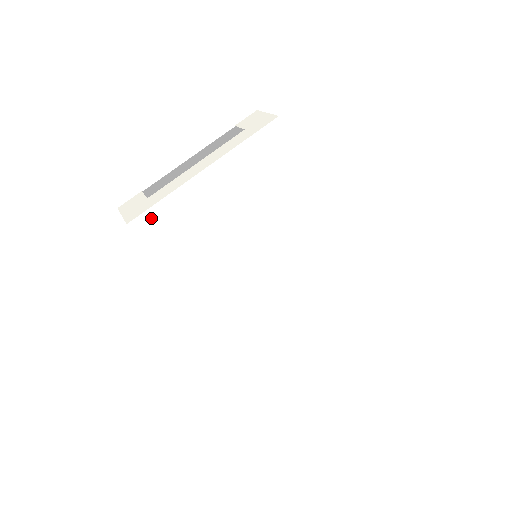
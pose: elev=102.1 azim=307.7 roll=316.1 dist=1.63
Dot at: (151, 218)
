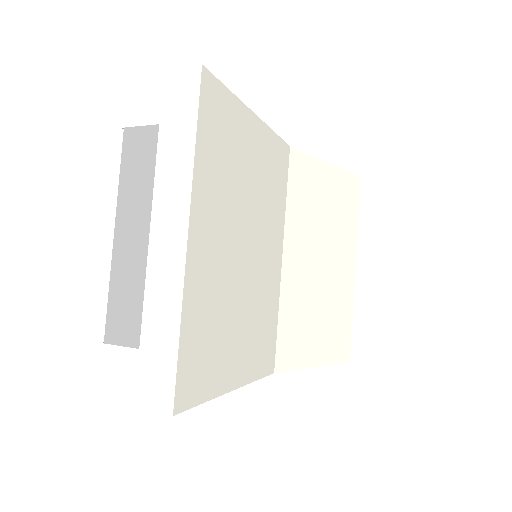
Dot at: (186, 370)
